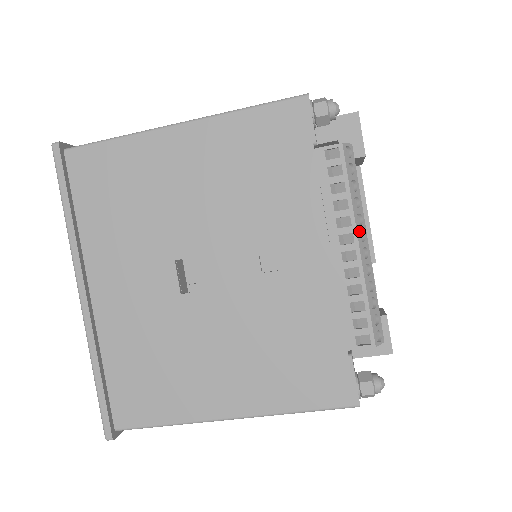
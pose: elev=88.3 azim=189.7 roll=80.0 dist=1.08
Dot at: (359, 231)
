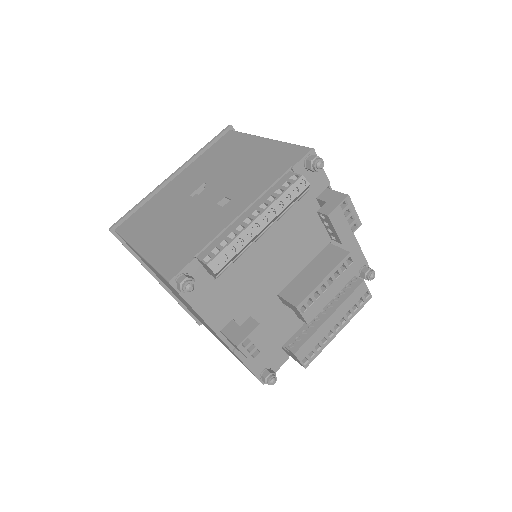
Dot at: (265, 215)
